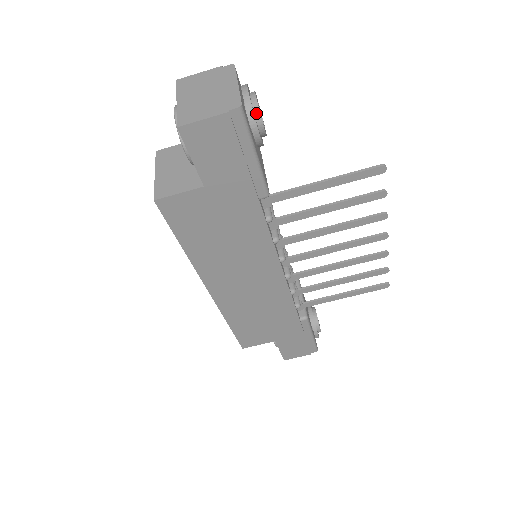
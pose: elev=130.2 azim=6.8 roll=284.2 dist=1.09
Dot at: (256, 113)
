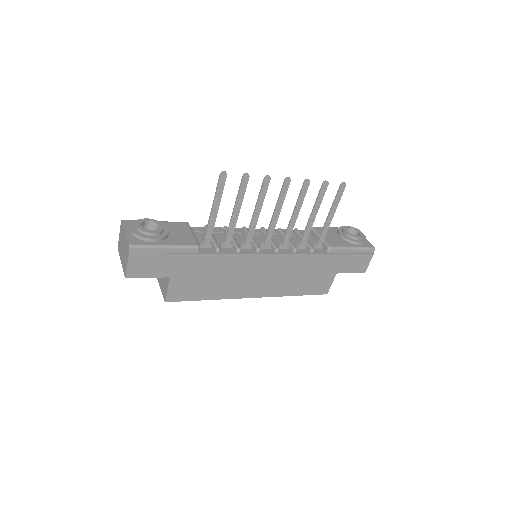
Dot at: (144, 233)
